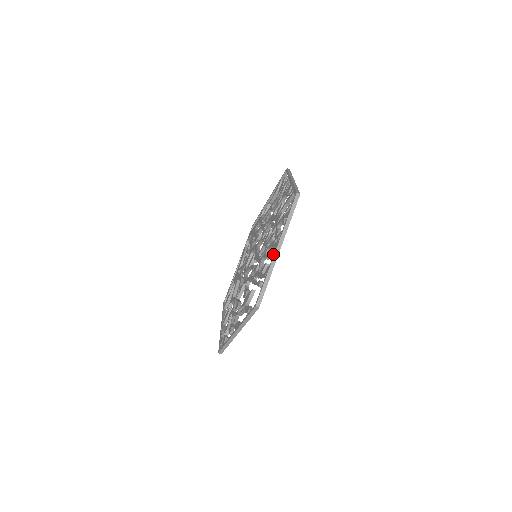
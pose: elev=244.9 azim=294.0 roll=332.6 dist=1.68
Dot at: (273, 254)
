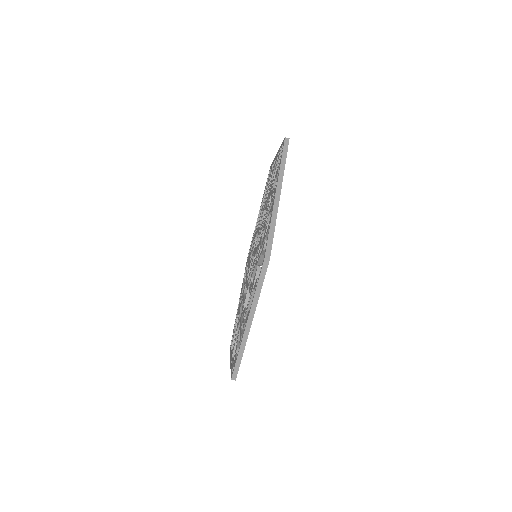
Dot at: (273, 201)
